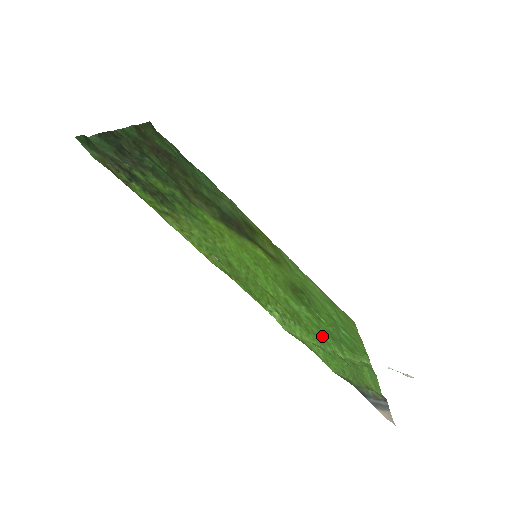
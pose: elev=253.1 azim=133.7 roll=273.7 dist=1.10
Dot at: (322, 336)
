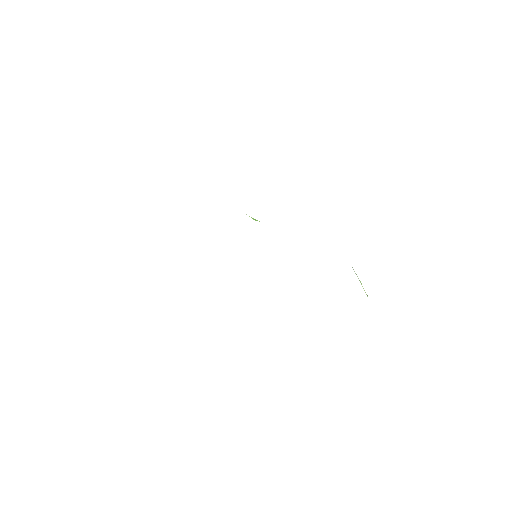
Dot at: occluded
